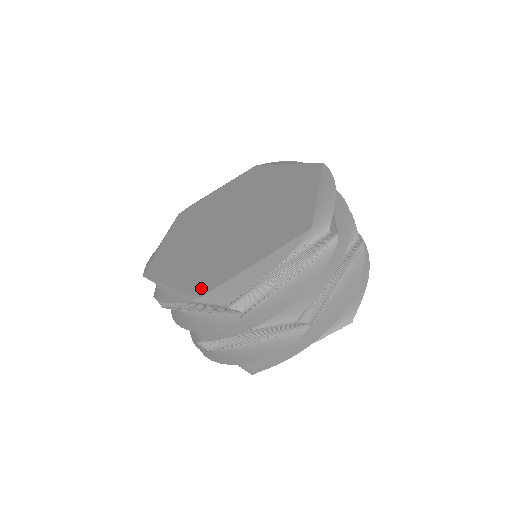
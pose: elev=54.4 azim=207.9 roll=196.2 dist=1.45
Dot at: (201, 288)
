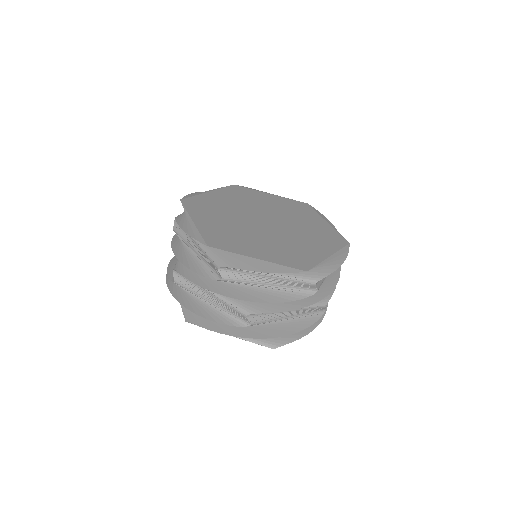
Dot at: (300, 265)
